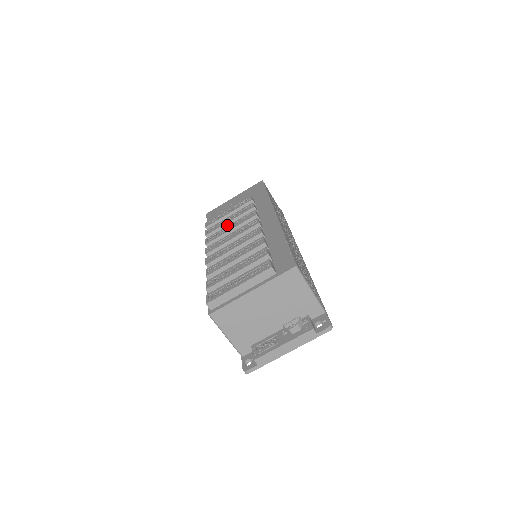
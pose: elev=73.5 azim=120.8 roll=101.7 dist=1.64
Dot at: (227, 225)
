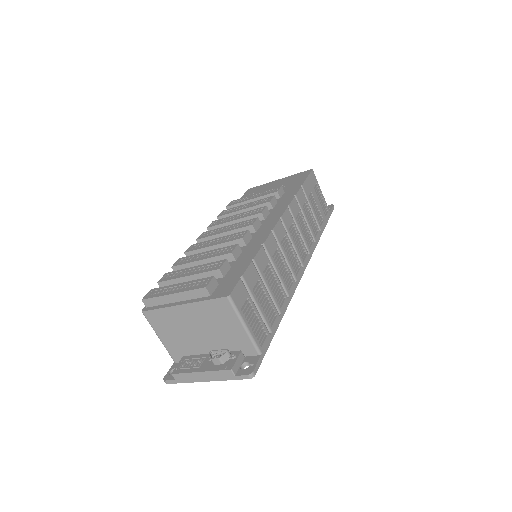
Dot at: (239, 213)
